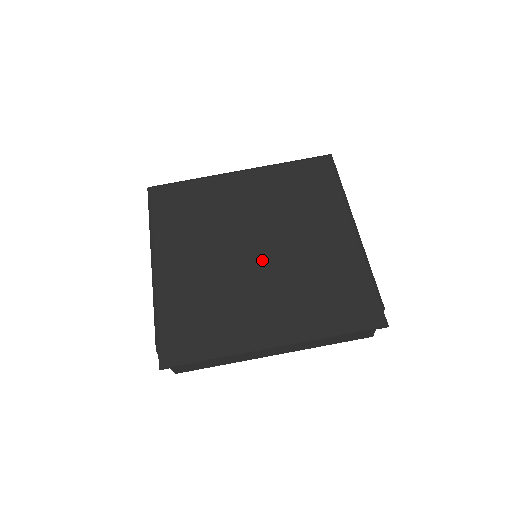
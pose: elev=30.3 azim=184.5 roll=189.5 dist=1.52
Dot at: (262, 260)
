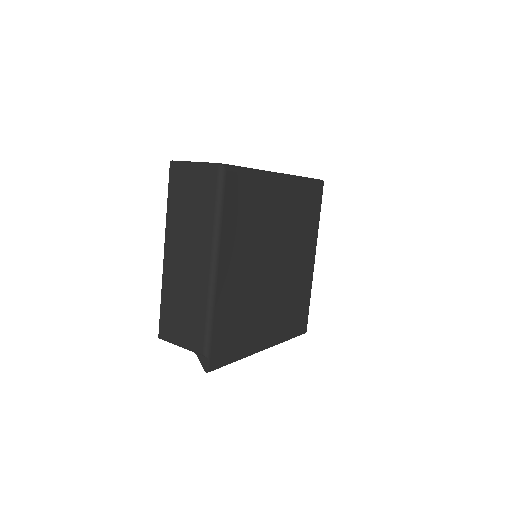
Dot at: (275, 277)
